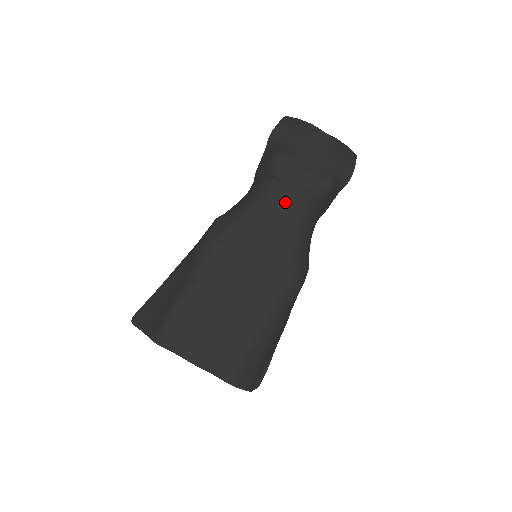
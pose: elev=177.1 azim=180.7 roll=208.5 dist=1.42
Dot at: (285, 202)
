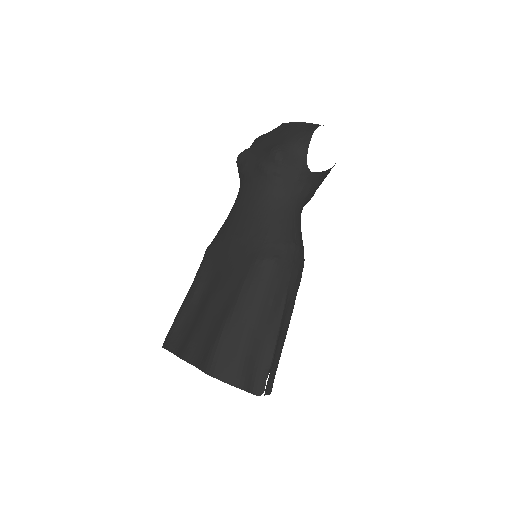
Dot at: (248, 188)
